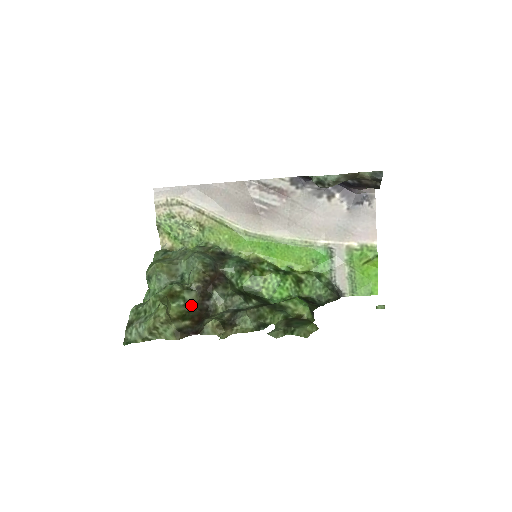
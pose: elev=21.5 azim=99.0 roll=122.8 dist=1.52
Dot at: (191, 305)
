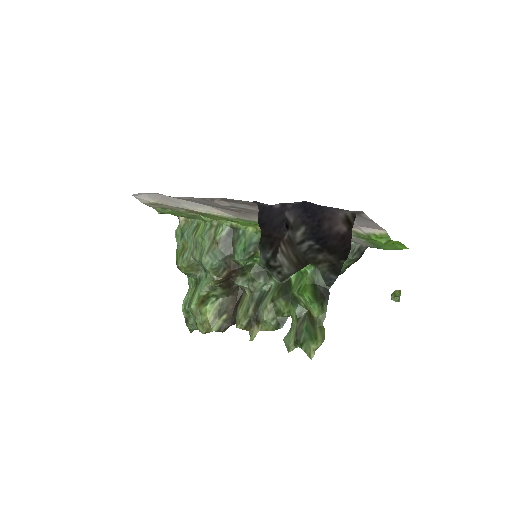
Dot at: (222, 296)
